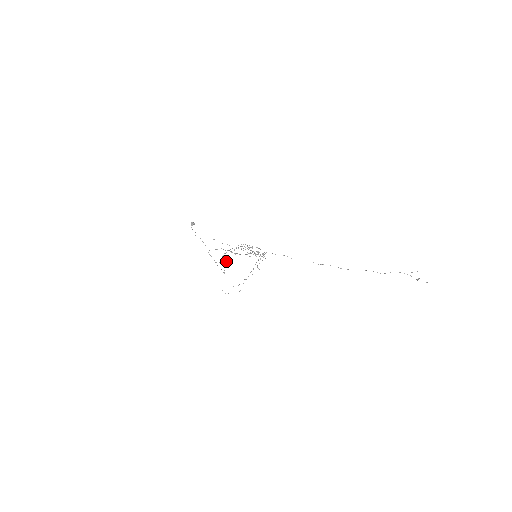
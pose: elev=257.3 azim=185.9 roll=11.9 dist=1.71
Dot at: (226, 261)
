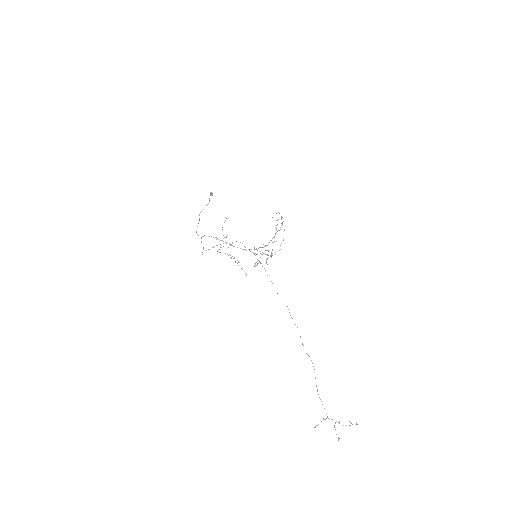
Dot at: occluded
